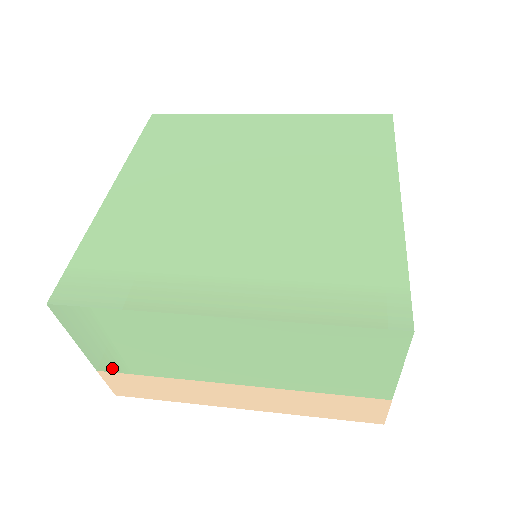
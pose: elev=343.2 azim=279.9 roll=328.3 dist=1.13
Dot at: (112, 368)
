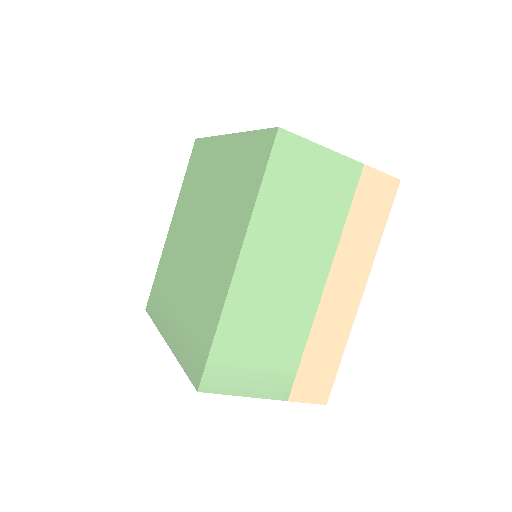
Dot at: occluded
